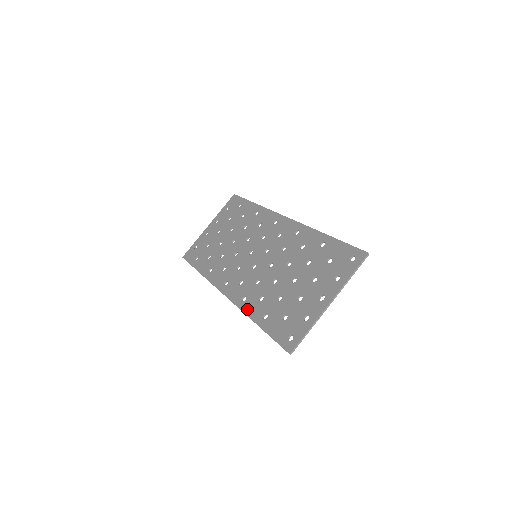
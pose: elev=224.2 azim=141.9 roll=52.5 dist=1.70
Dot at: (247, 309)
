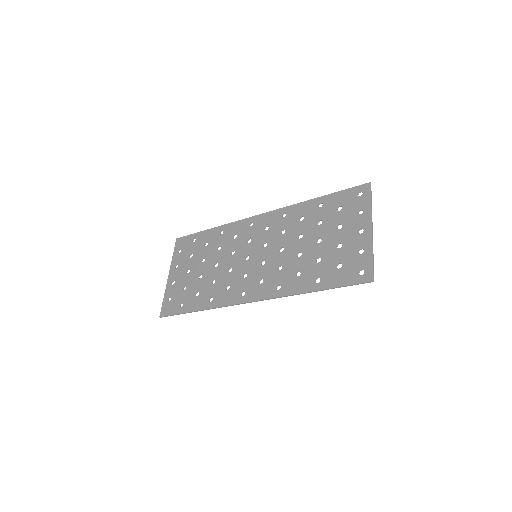
Dot at: (291, 290)
